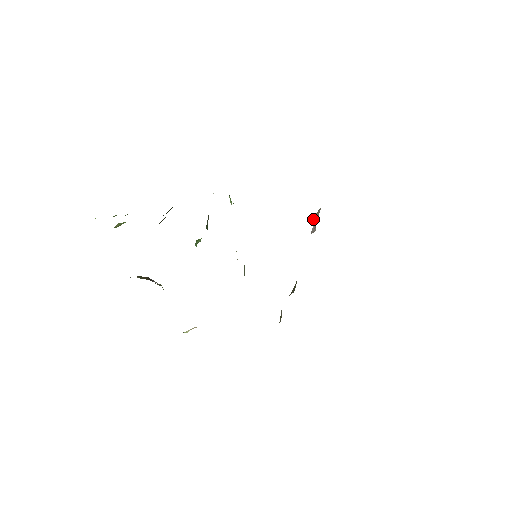
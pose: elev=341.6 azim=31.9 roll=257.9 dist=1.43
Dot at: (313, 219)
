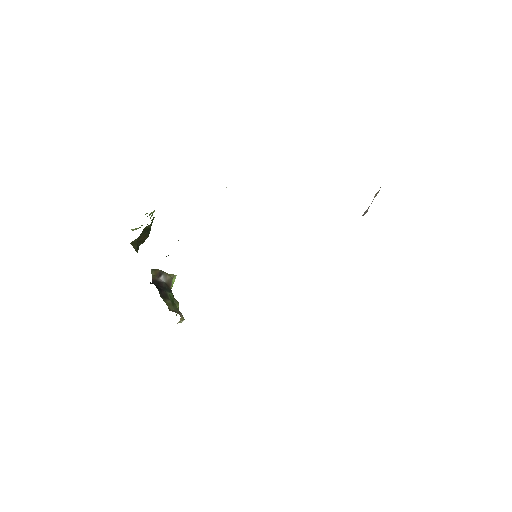
Dot at: (375, 194)
